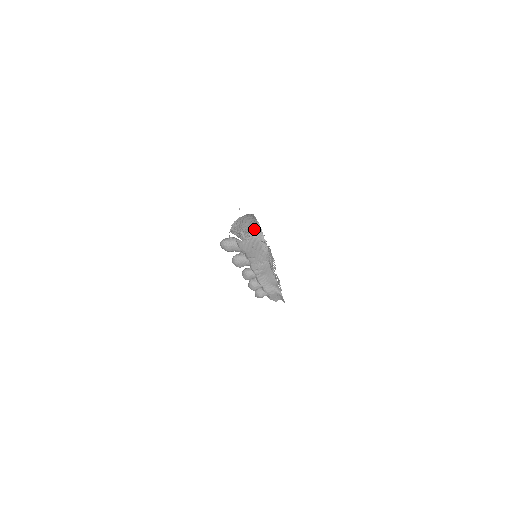
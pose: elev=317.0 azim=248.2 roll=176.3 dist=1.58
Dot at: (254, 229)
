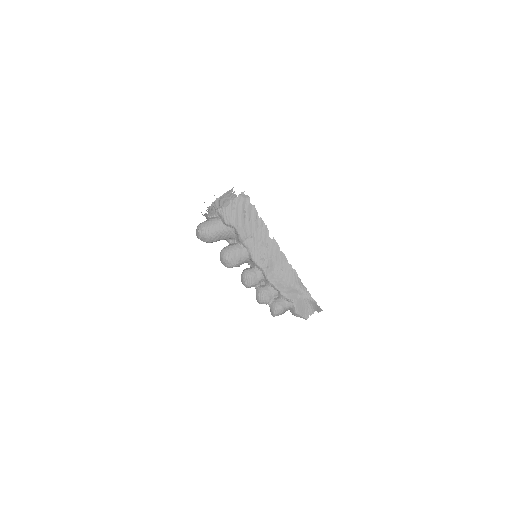
Dot at: occluded
